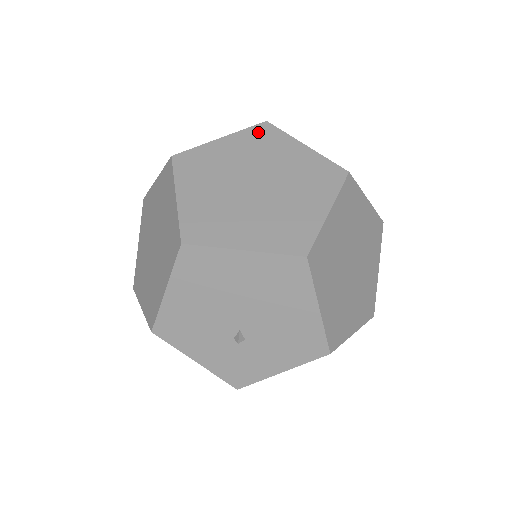
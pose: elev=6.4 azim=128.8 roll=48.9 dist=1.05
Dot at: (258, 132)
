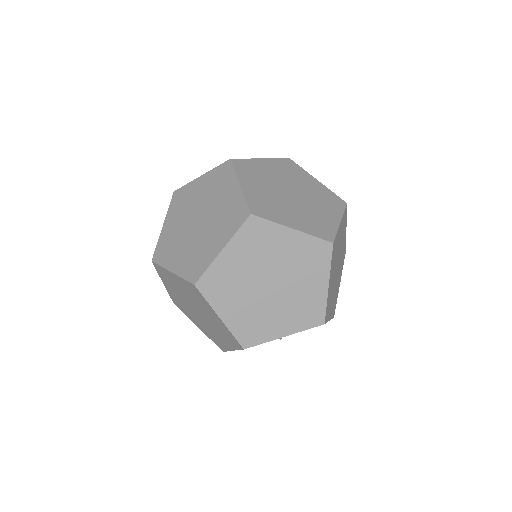
Dot at: (249, 231)
